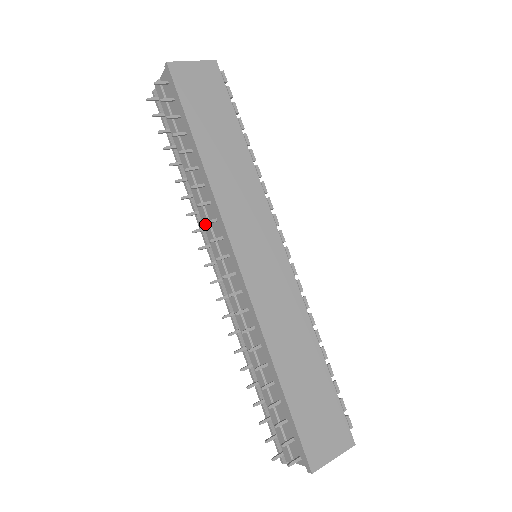
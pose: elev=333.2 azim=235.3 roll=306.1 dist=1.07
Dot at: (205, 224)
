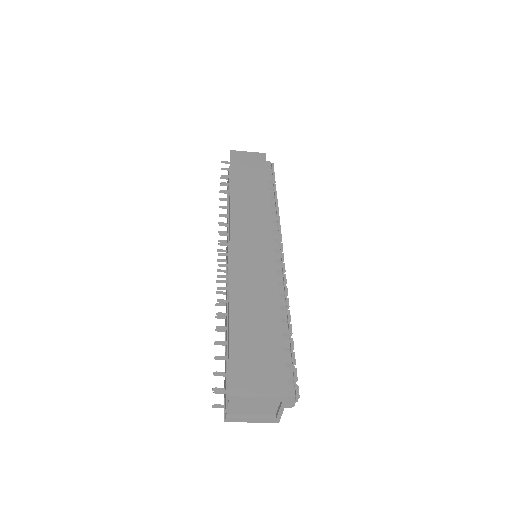
Dot at: occluded
